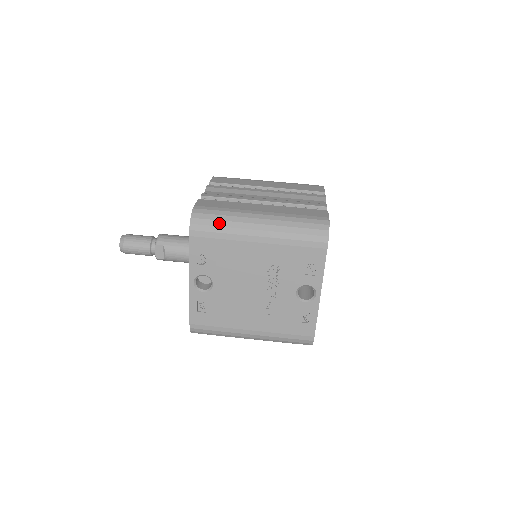
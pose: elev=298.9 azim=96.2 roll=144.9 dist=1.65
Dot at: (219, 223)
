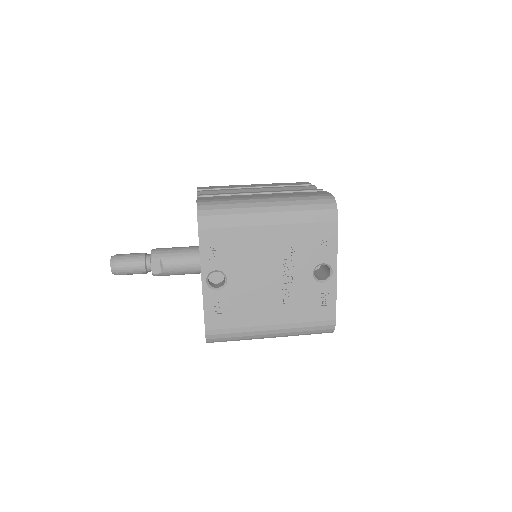
Dot at: (227, 211)
